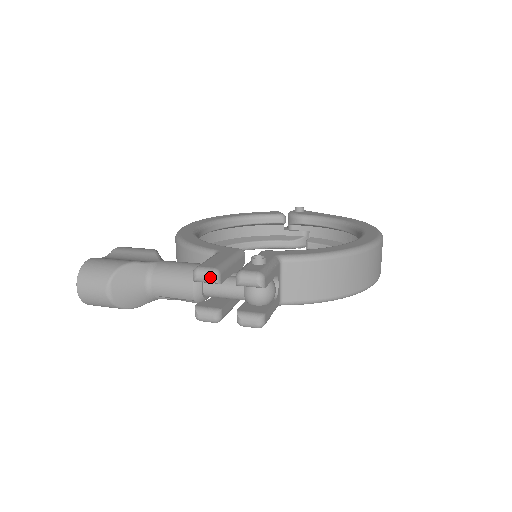
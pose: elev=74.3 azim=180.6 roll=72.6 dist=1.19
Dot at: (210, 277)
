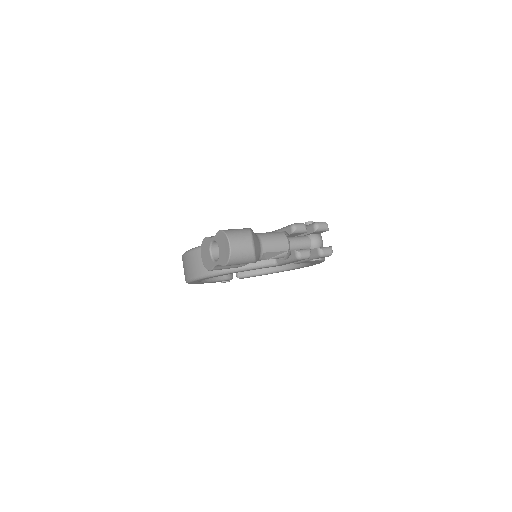
Dot at: (304, 227)
